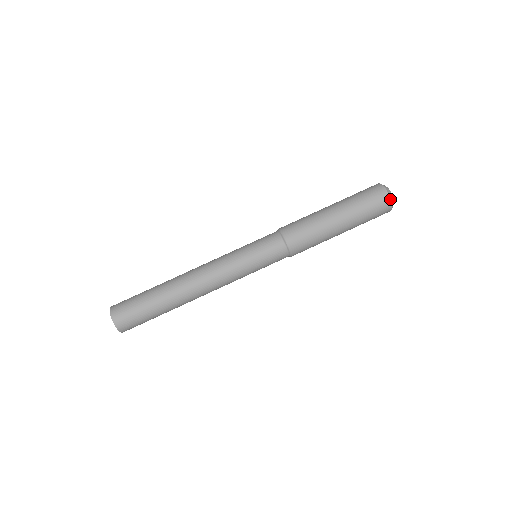
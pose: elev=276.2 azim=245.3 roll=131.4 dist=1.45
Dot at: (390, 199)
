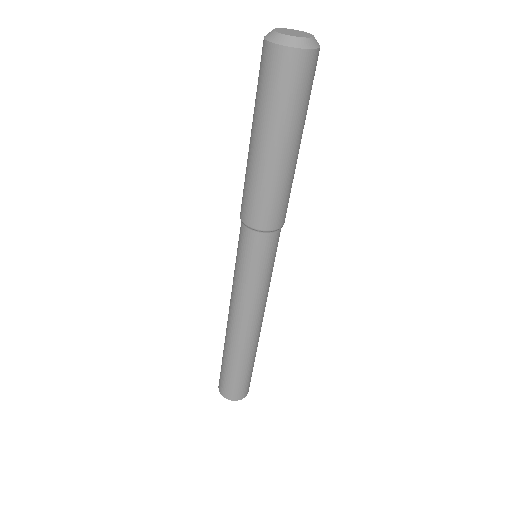
Dot at: (295, 49)
